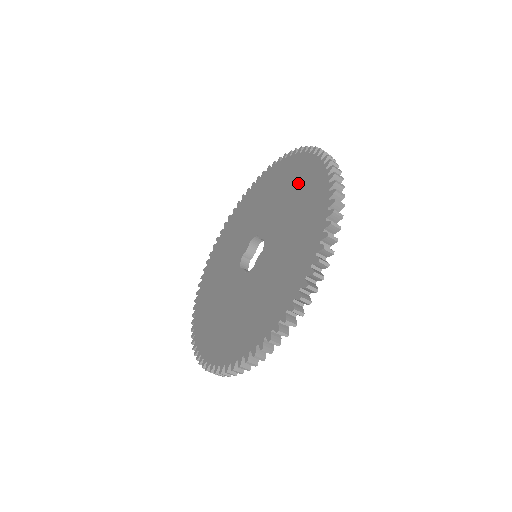
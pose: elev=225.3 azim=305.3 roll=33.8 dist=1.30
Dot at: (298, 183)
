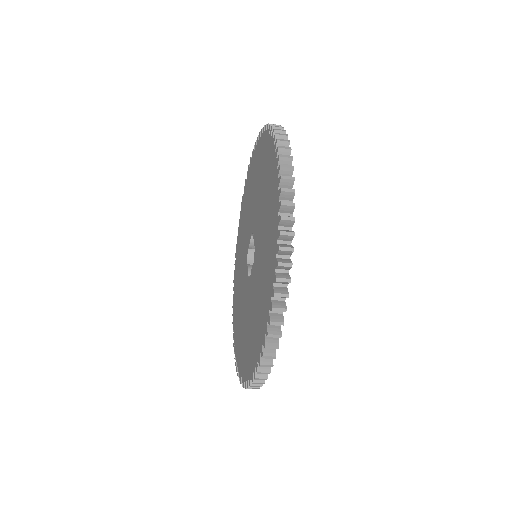
Dot at: (268, 194)
